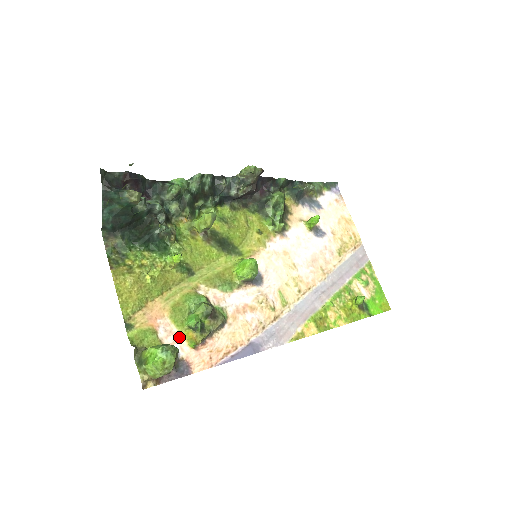
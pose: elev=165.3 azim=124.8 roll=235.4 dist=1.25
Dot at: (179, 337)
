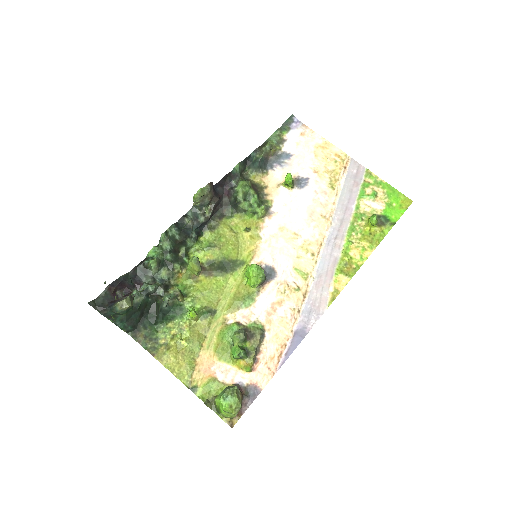
Dot at: (235, 370)
